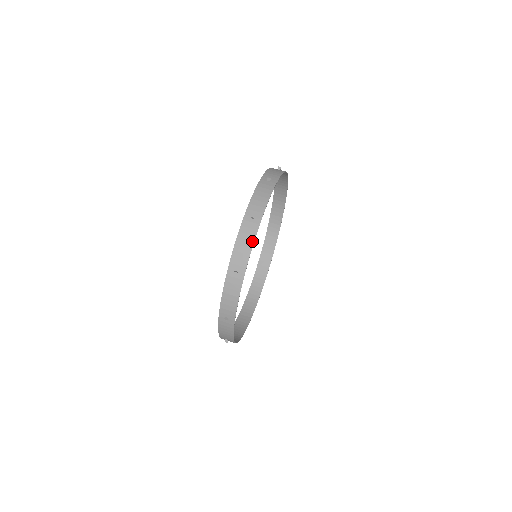
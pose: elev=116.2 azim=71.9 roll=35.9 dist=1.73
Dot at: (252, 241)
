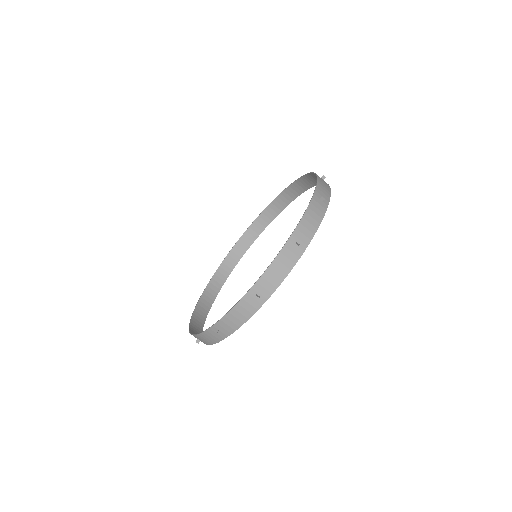
Dot at: (247, 317)
